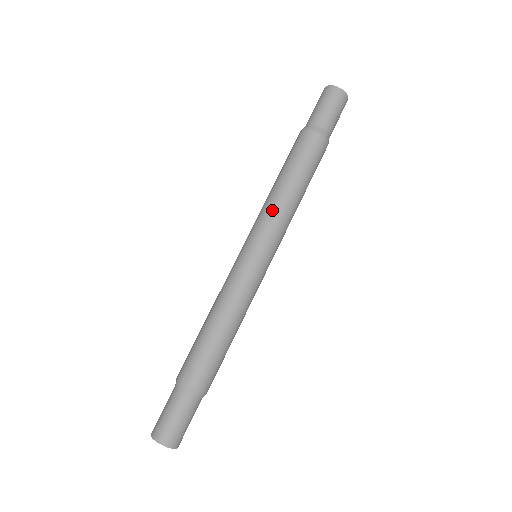
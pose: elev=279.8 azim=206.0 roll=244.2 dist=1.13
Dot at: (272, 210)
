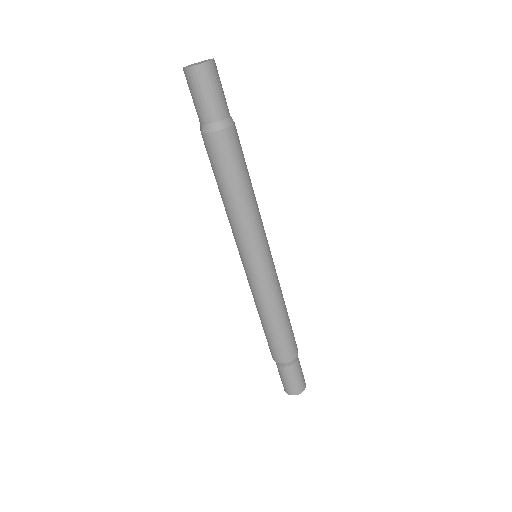
Dot at: (230, 224)
